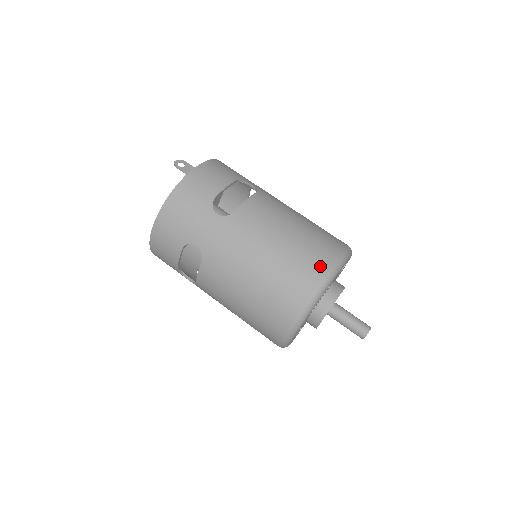
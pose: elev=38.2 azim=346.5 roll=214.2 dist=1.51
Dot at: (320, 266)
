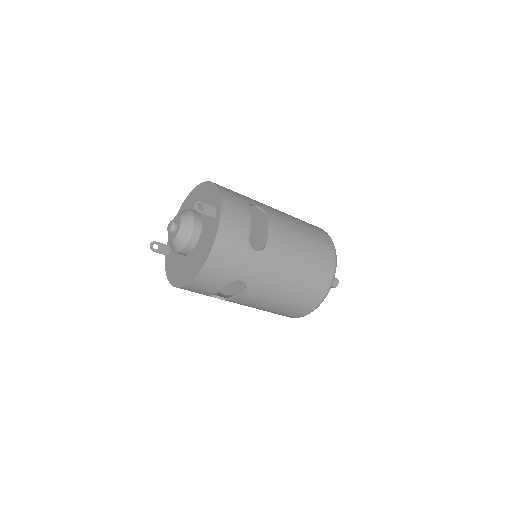
Dot at: (330, 264)
